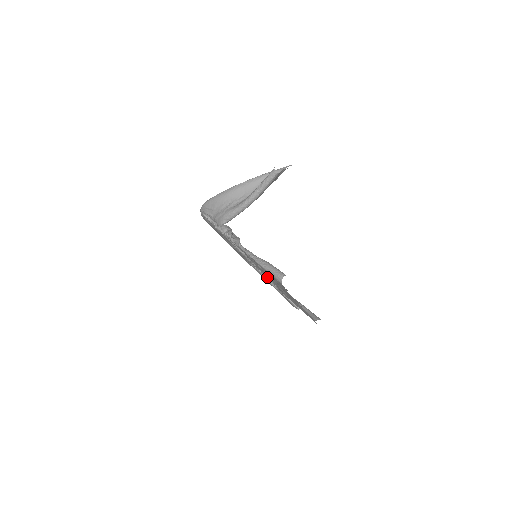
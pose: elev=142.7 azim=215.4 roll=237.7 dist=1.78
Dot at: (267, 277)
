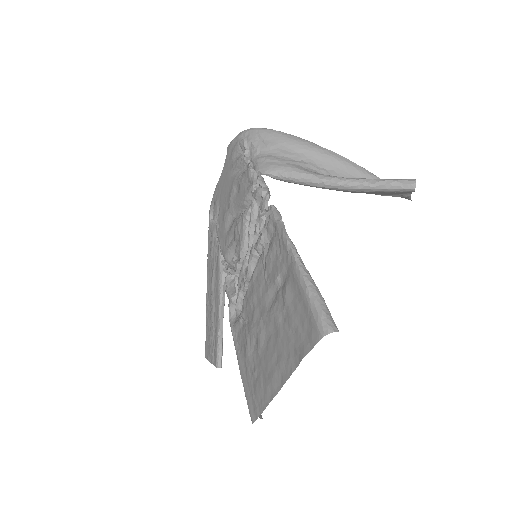
Dot at: (253, 297)
